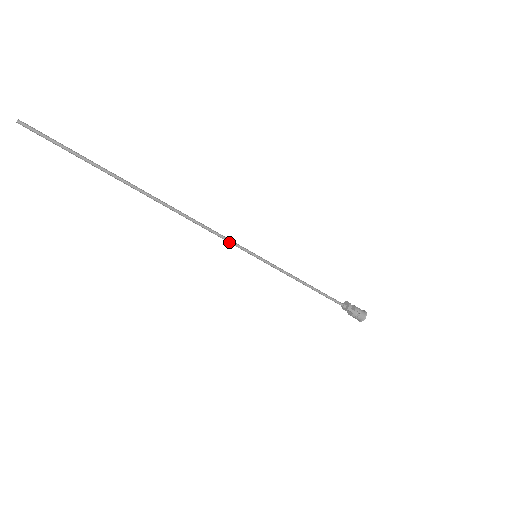
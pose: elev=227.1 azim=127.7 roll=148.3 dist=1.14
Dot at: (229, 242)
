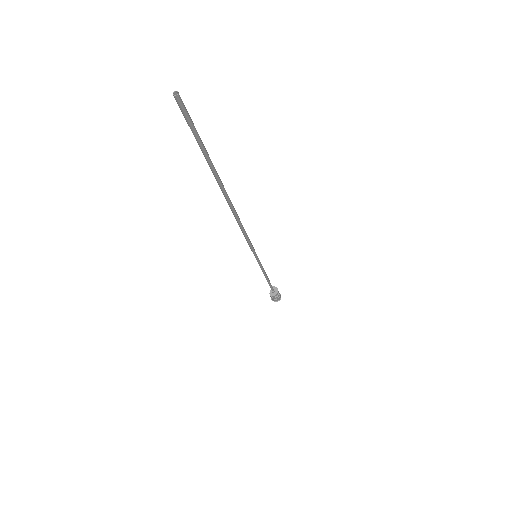
Dot at: (249, 244)
